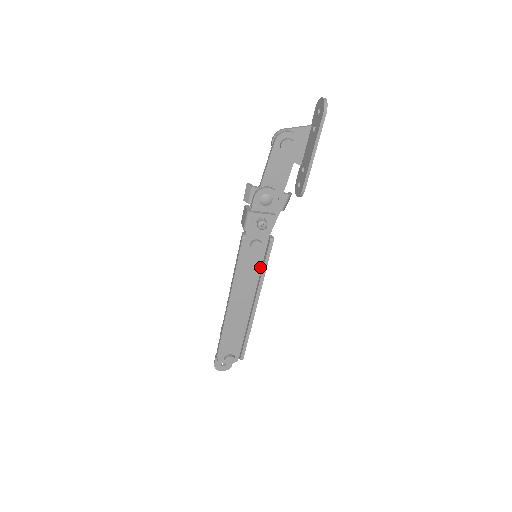
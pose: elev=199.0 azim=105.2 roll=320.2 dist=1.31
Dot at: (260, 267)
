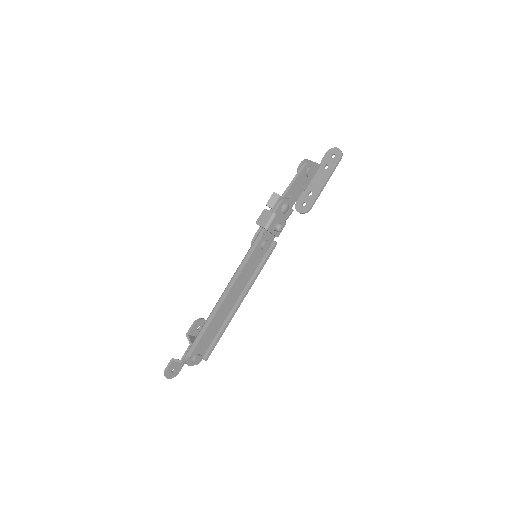
Dot at: (256, 266)
